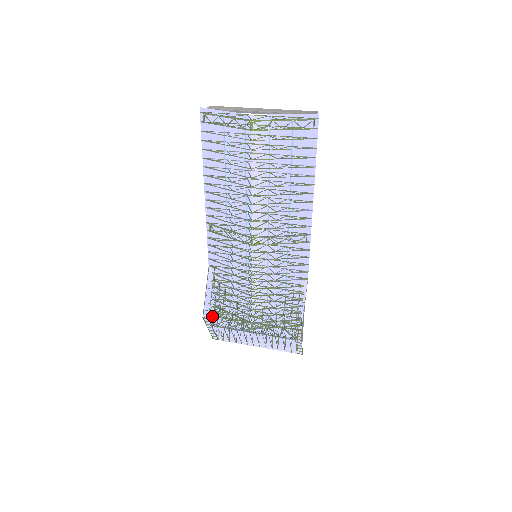
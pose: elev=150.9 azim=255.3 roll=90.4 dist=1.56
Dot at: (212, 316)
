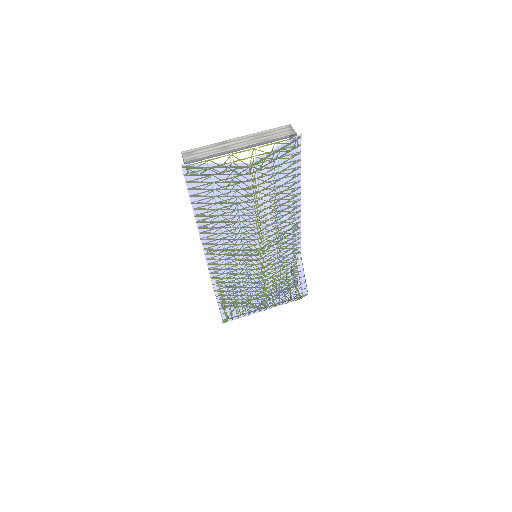
Dot at: (230, 315)
